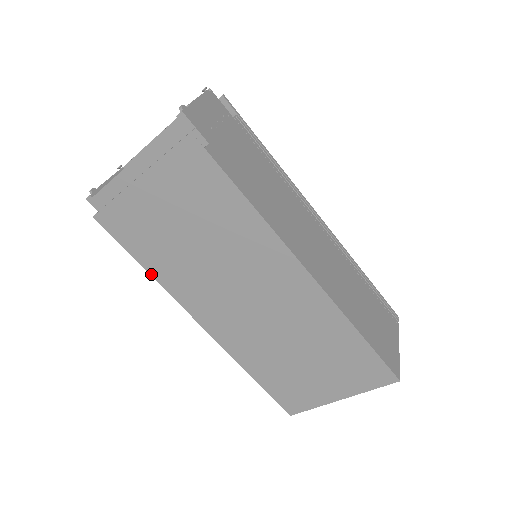
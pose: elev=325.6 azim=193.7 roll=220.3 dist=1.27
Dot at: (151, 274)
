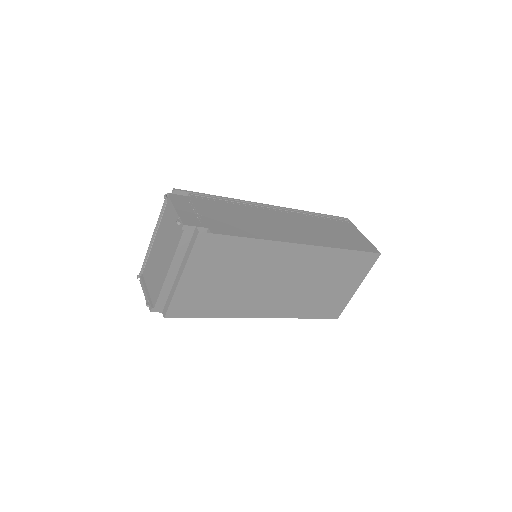
Dot at: (217, 317)
